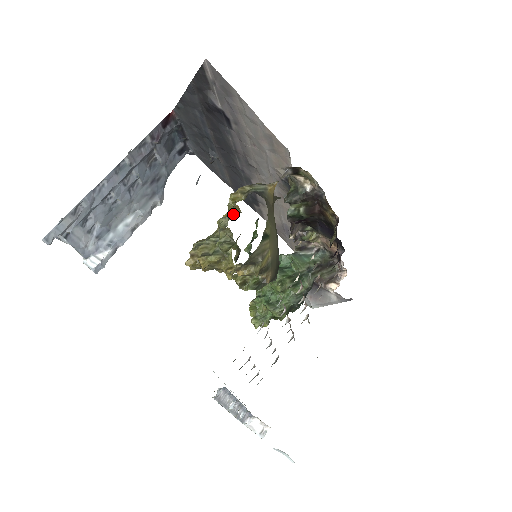
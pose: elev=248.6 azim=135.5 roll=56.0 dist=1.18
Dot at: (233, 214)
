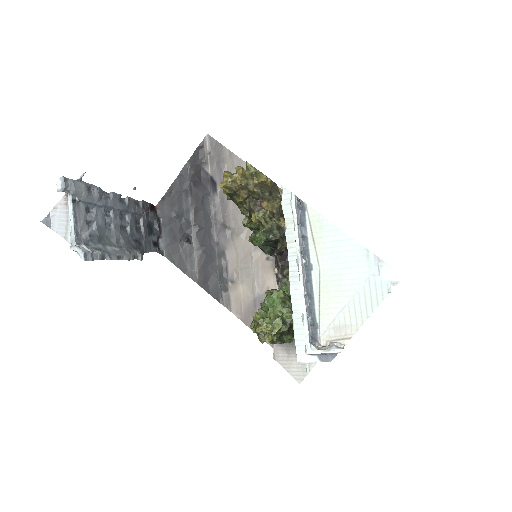
Dot at: occluded
